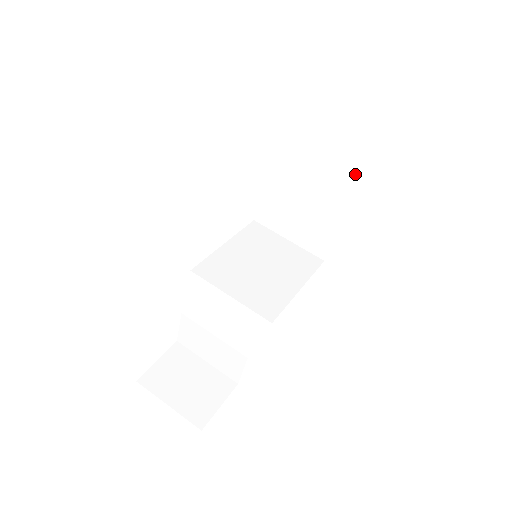
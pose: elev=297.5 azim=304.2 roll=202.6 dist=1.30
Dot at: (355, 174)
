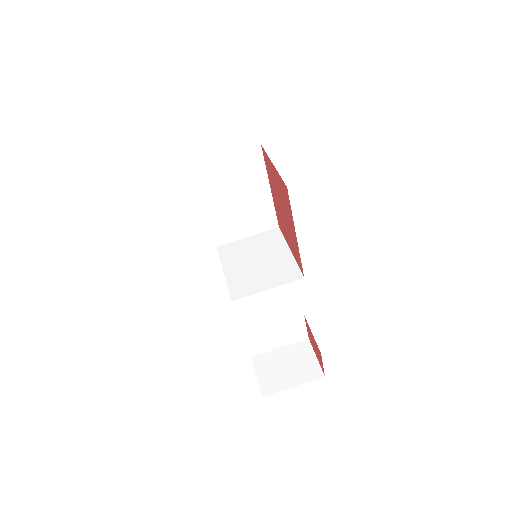
Dot at: (258, 162)
